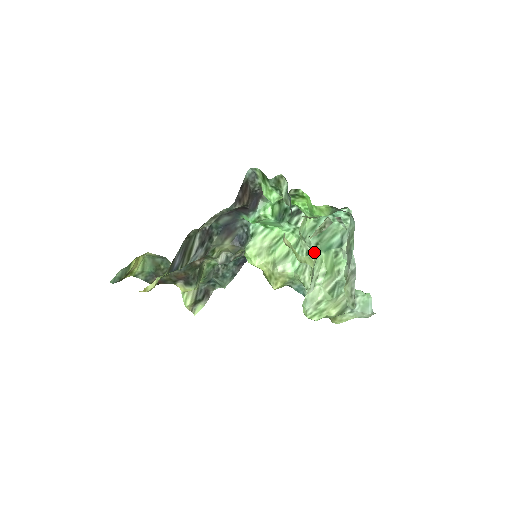
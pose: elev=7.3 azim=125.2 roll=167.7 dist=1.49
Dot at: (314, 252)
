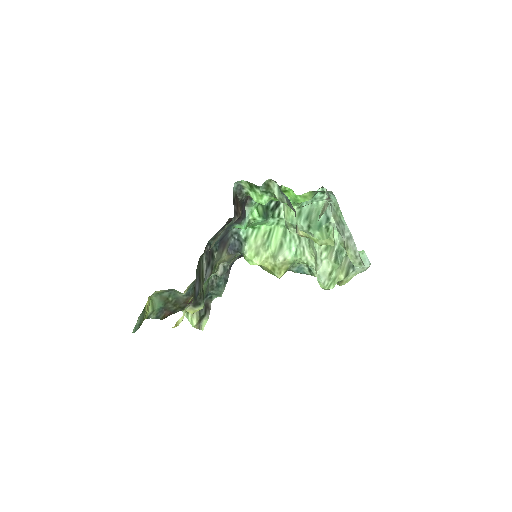
Dot at: (332, 233)
